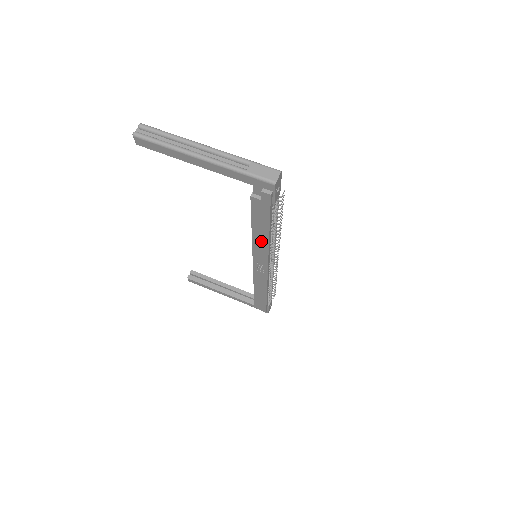
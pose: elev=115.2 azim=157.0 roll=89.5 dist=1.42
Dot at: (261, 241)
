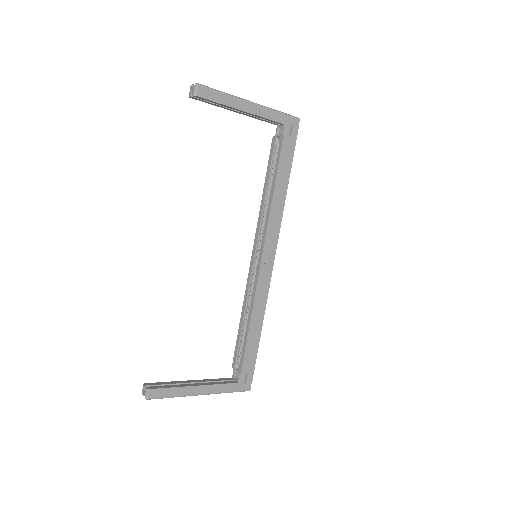
Dot at: (279, 203)
